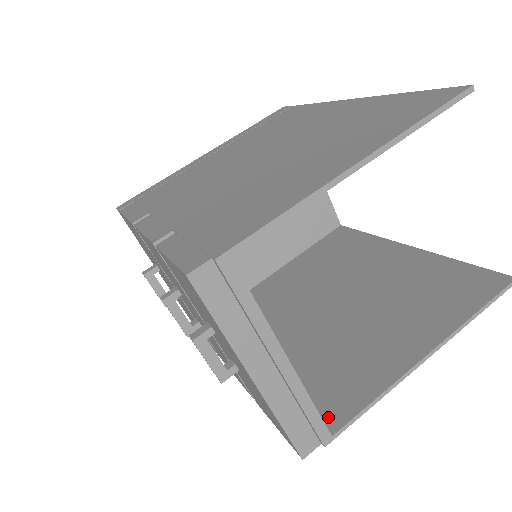
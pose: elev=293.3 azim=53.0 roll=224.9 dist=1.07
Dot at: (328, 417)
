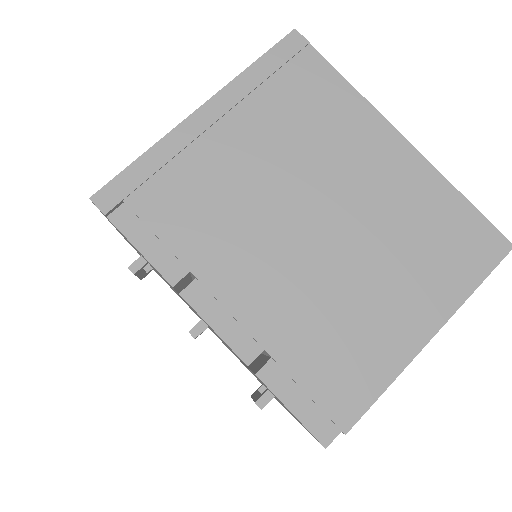
Dot at: occluded
